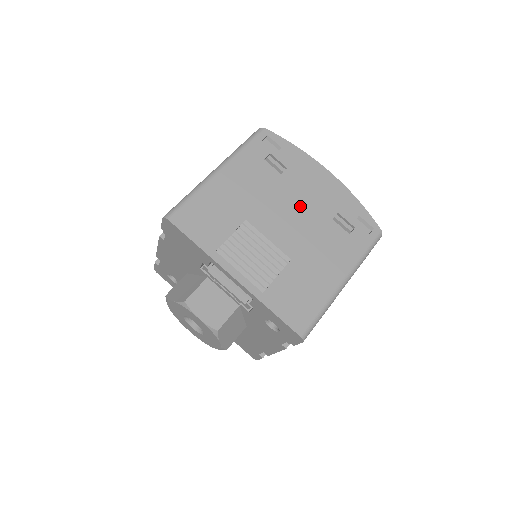
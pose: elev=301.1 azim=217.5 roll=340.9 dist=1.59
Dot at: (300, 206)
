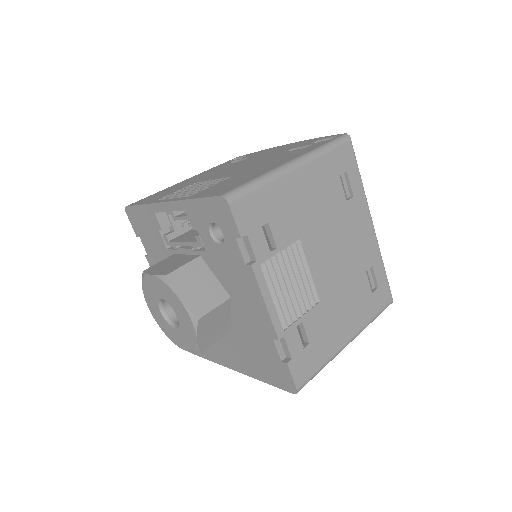
Dot at: (254, 161)
